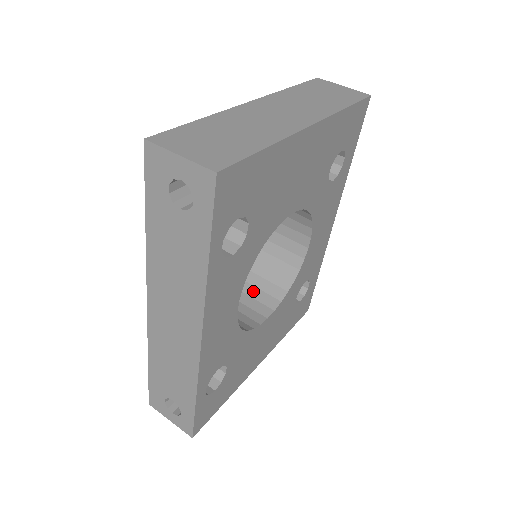
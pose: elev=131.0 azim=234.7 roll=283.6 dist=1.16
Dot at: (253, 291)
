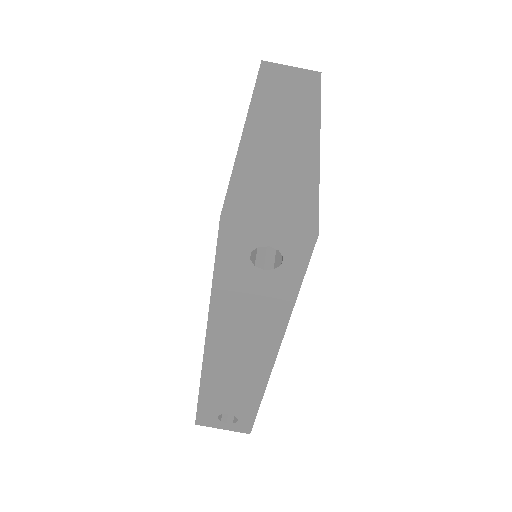
Dot at: occluded
